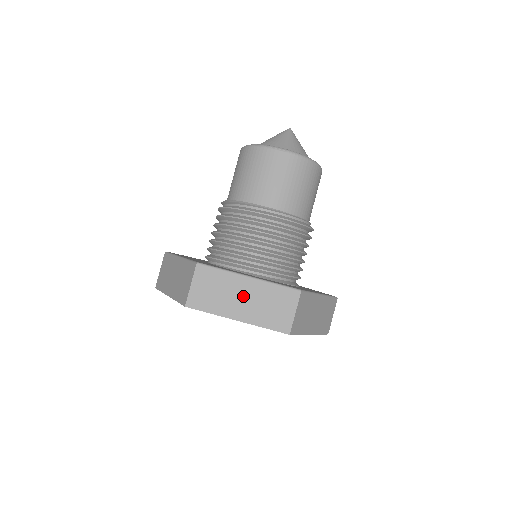
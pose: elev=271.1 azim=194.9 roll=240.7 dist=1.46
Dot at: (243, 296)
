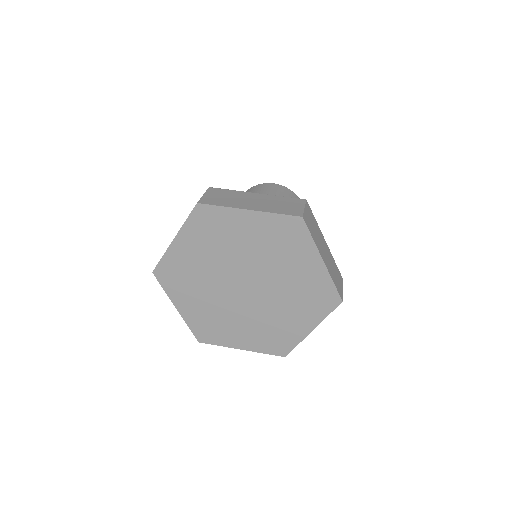
Dot at: occluded
